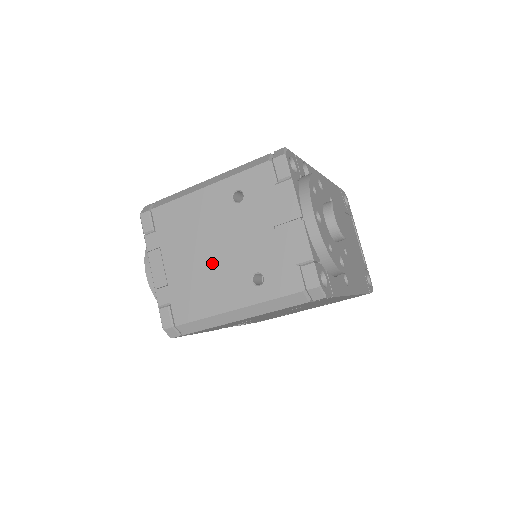
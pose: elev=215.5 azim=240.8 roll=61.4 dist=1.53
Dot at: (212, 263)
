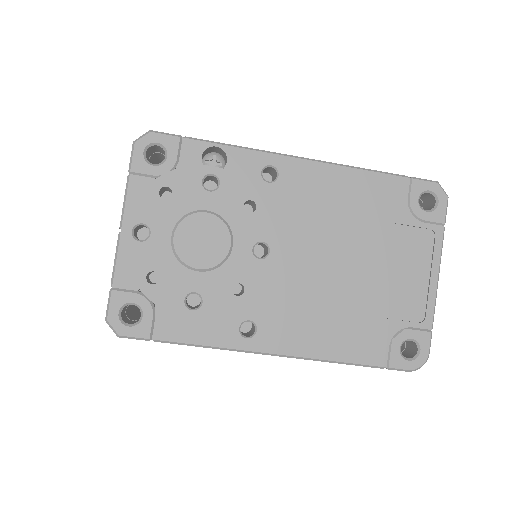
Dot at: occluded
